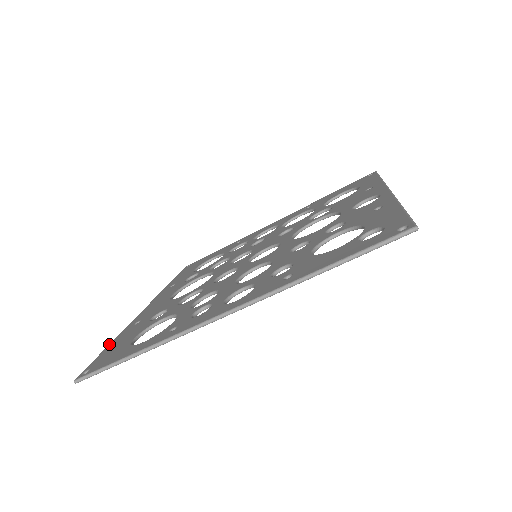
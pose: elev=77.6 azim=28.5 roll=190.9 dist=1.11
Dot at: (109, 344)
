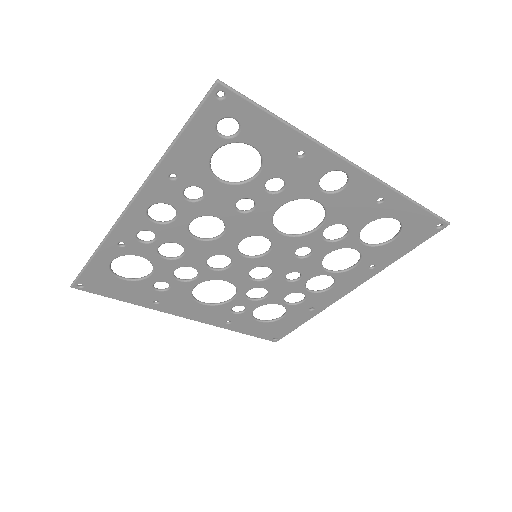
Dot at: (124, 298)
